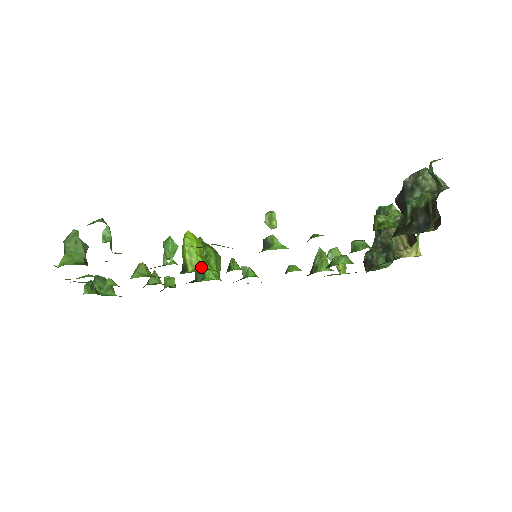
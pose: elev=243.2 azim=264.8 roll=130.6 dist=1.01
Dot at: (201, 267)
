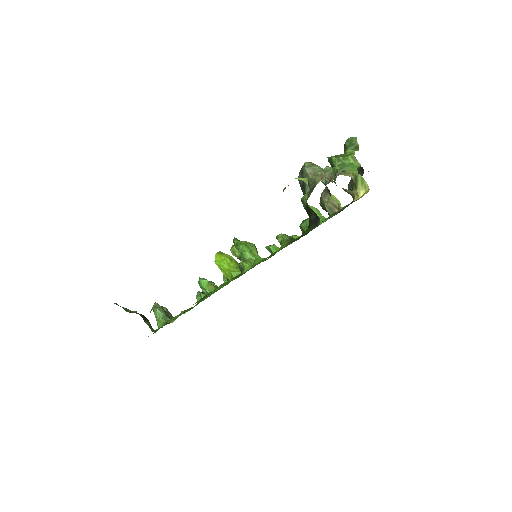
Dot at: (232, 276)
